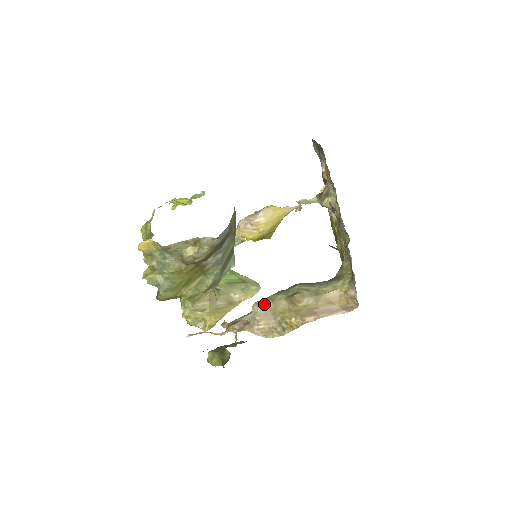
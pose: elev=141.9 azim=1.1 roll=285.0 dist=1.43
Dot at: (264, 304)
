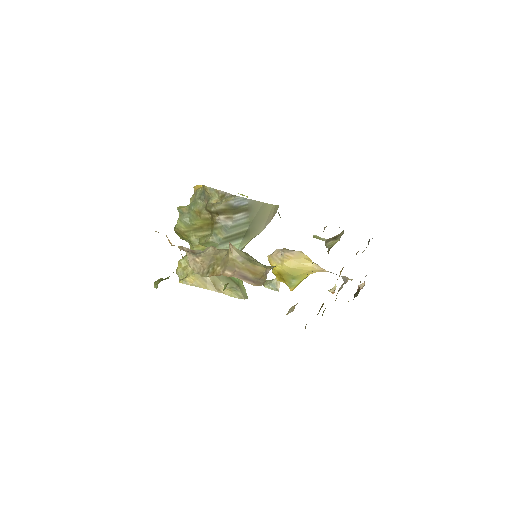
Dot at: (215, 249)
